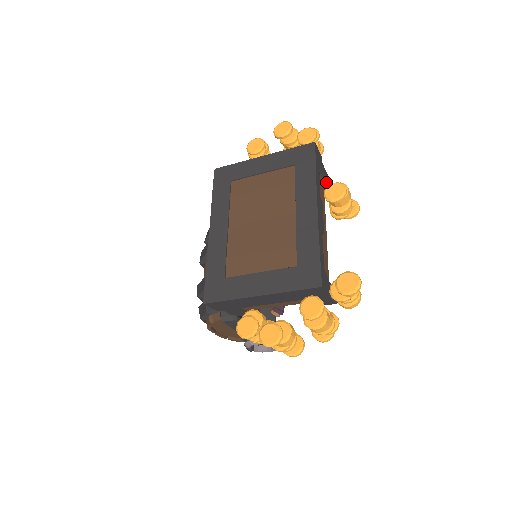
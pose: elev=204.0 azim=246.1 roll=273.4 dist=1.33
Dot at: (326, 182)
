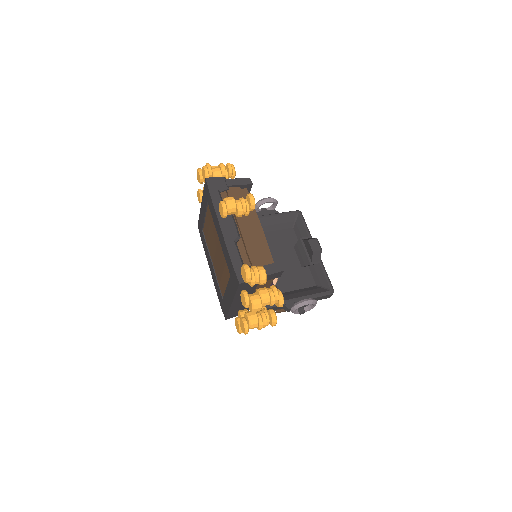
Dot at: (242, 185)
